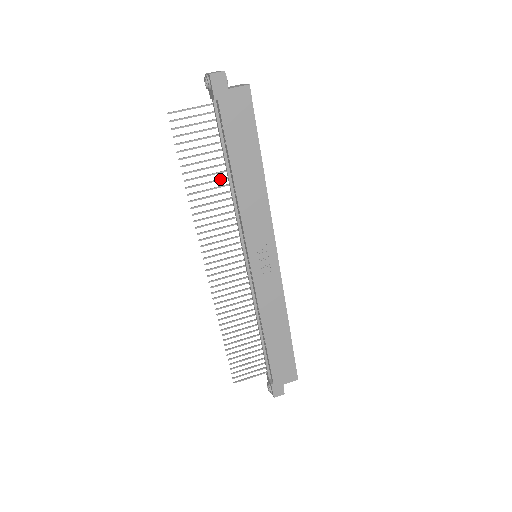
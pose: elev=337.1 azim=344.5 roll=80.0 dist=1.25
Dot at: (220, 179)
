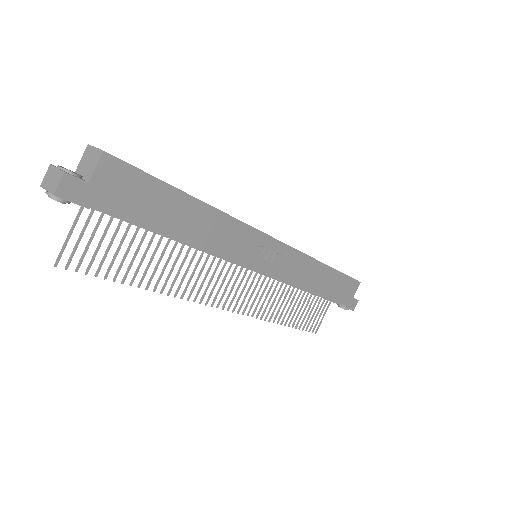
Dot at: (166, 247)
